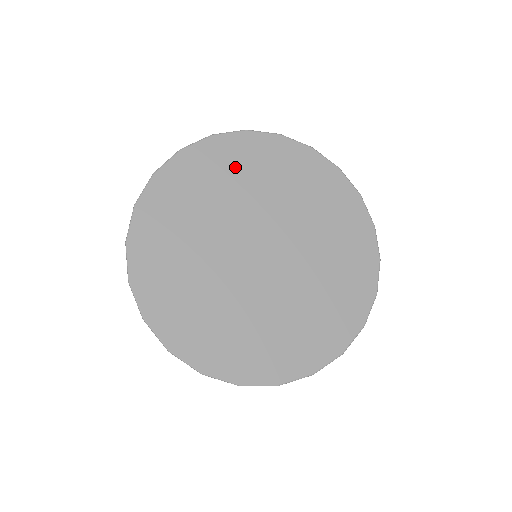
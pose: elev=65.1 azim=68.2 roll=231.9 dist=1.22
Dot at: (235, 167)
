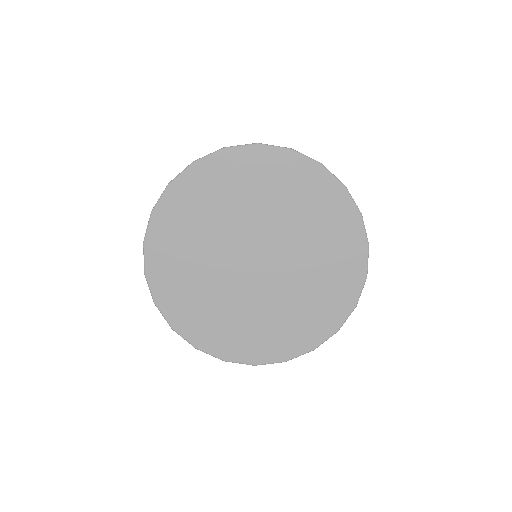
Dot at: (307, 198)
